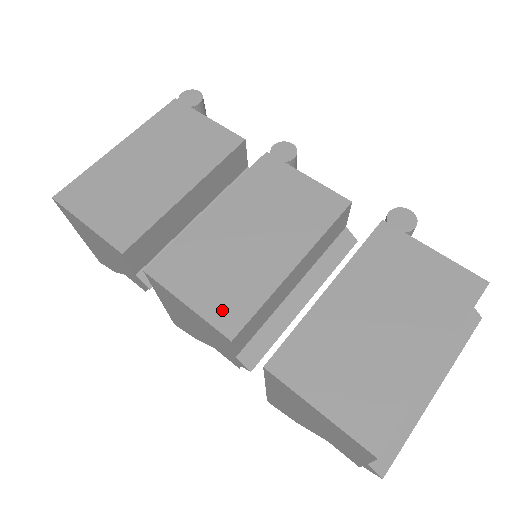
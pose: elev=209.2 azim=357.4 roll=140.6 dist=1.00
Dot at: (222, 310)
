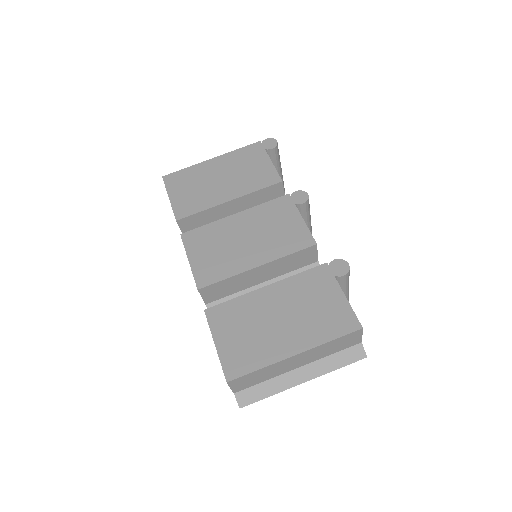
Dot at: (204, 272)
